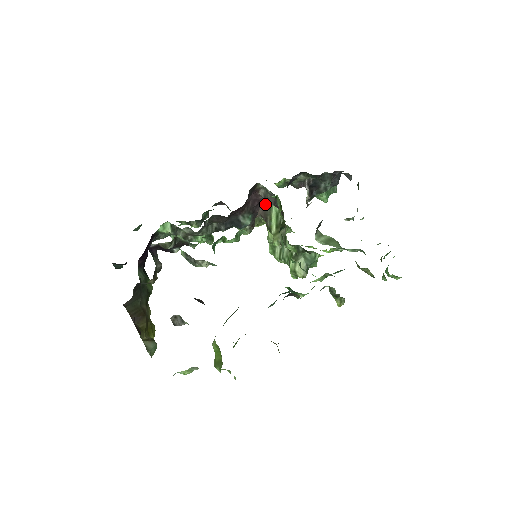
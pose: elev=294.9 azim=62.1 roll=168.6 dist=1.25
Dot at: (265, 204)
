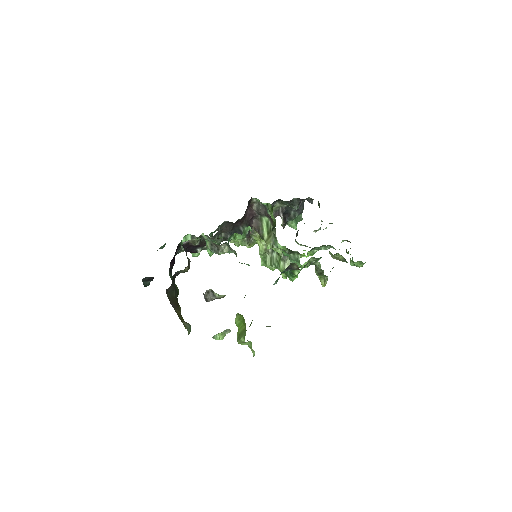
Dot at: (257, 218)
